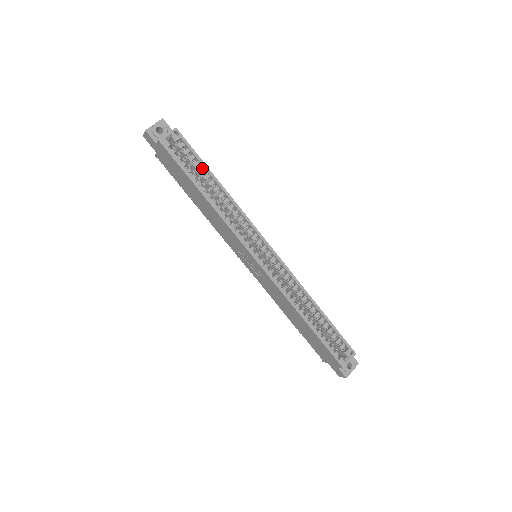
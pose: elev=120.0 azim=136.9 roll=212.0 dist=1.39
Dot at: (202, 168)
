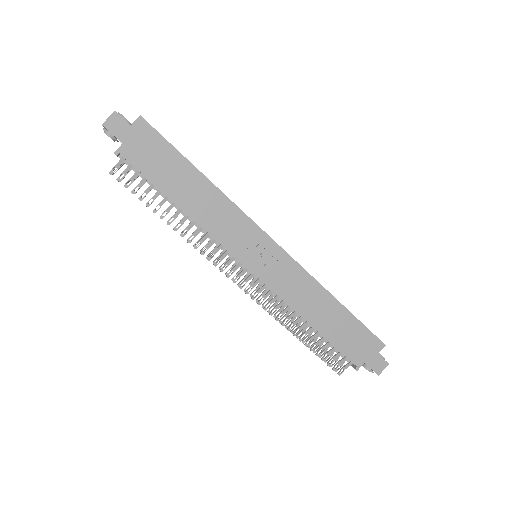
Dot at: occluded
